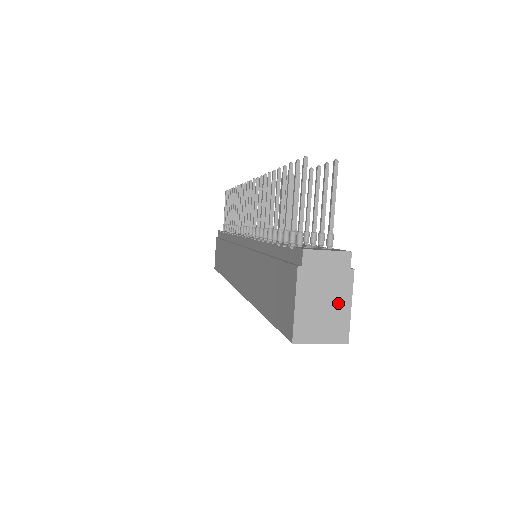
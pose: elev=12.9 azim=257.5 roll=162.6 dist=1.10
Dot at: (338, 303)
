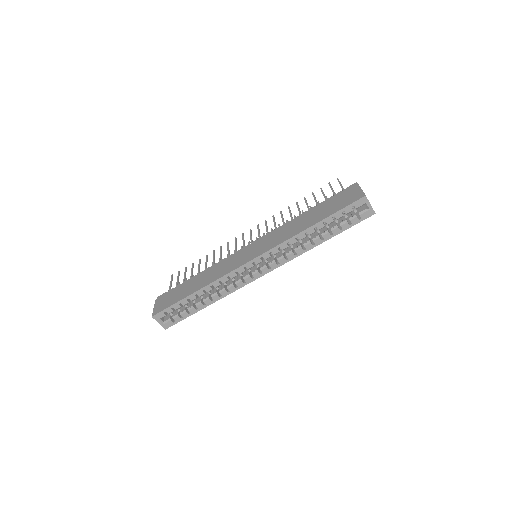
Dot at: occluded
